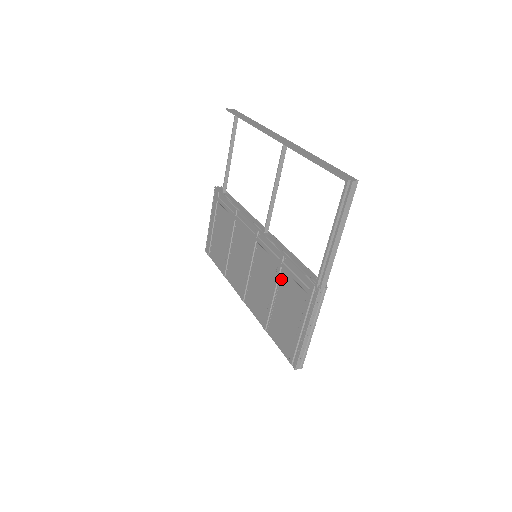
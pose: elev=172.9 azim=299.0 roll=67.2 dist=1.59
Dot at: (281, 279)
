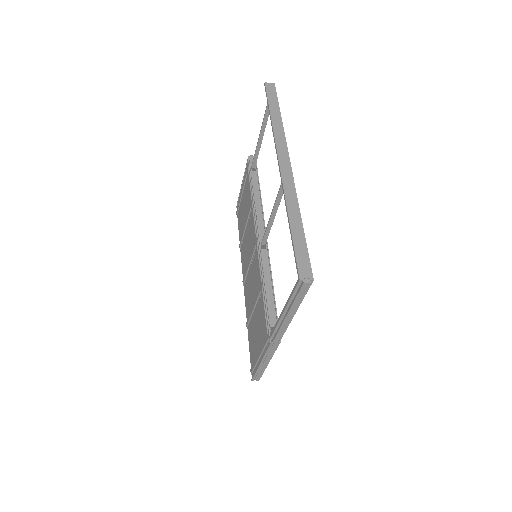
Dot at: (259, 300)
